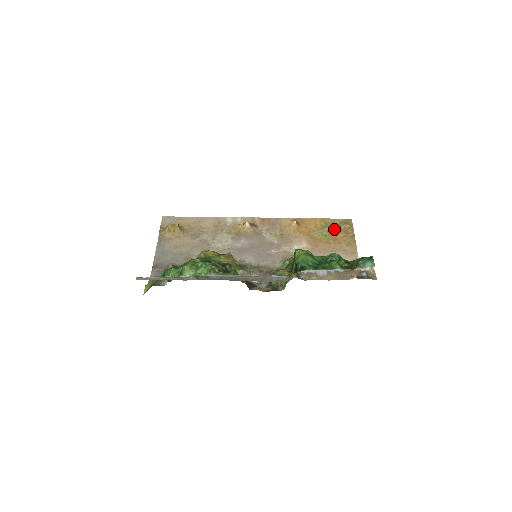
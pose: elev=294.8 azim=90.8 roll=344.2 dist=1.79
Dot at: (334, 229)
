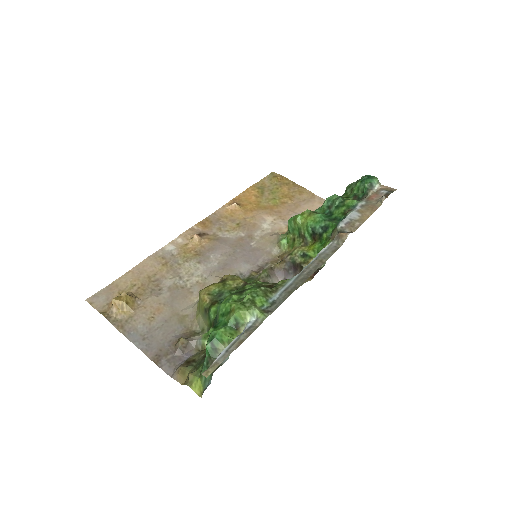
Dot at: (273, 188)
